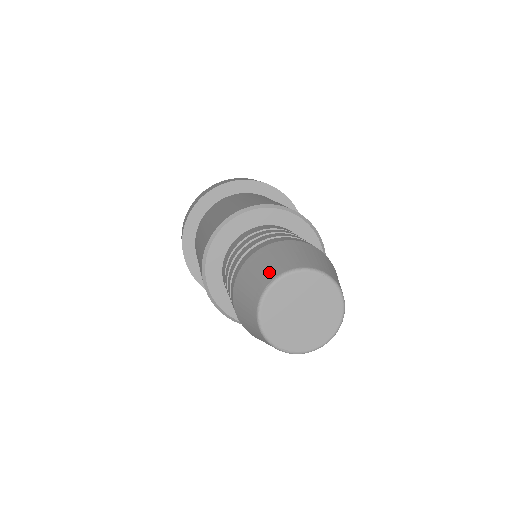
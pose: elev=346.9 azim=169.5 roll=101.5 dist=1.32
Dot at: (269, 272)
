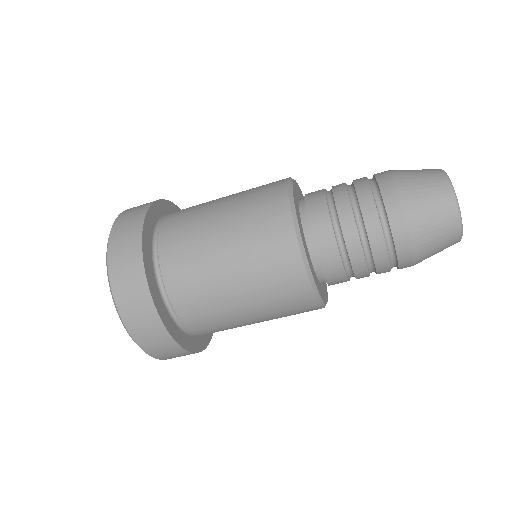
Dot at: occluded
